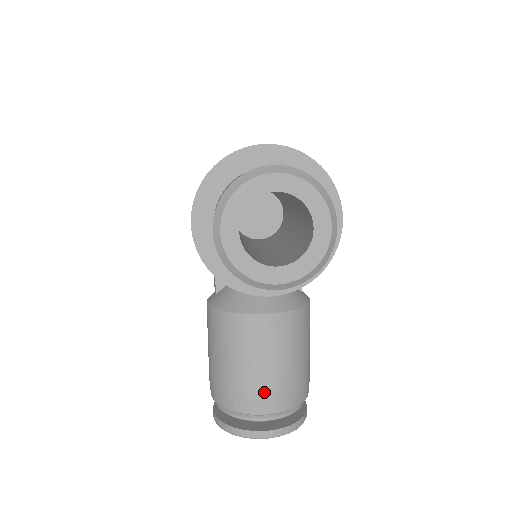
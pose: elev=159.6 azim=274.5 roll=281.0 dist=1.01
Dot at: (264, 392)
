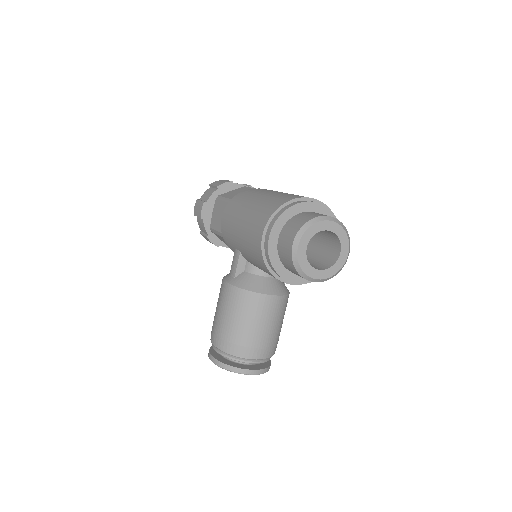
Dot at: (259, 344)
